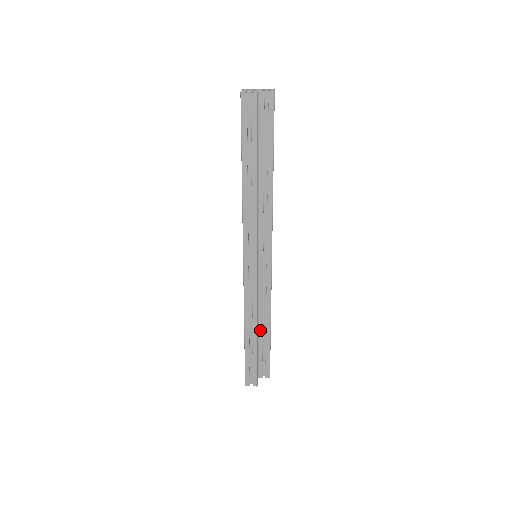
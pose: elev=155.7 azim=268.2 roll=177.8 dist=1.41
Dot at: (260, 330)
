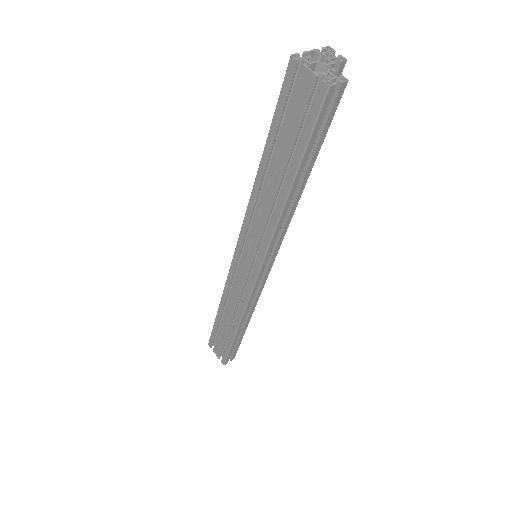
Dot at: occluded
